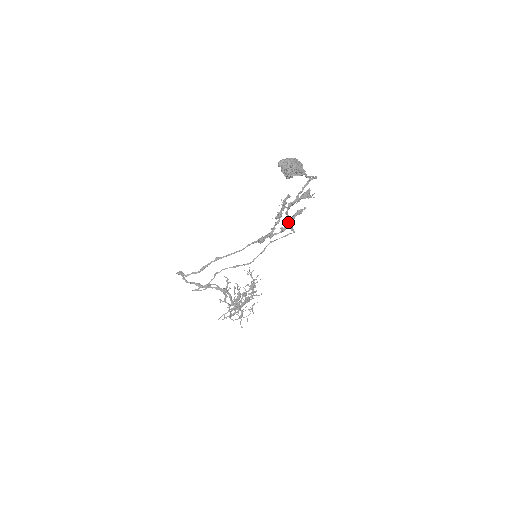
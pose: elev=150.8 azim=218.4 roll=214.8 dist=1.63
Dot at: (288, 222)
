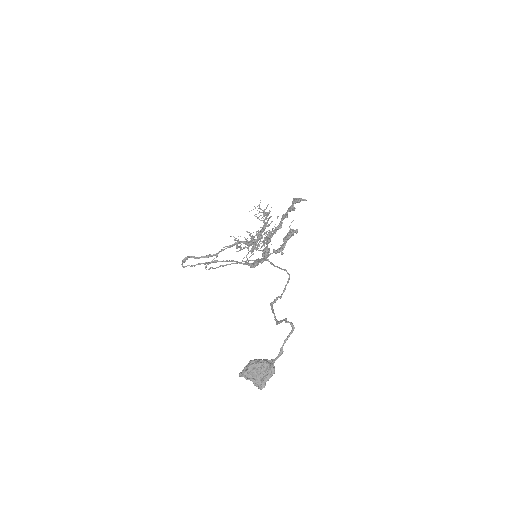
Dot at: (279, 252)
